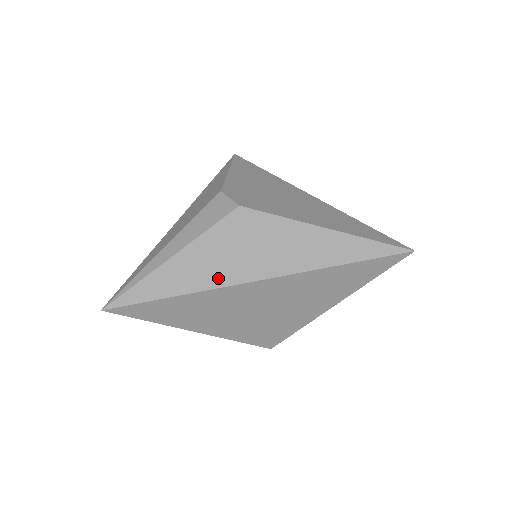
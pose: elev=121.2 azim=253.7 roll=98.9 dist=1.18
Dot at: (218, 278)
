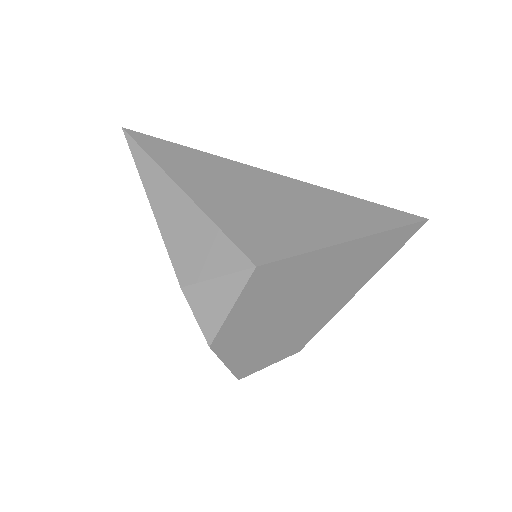
Dot at: occluded
